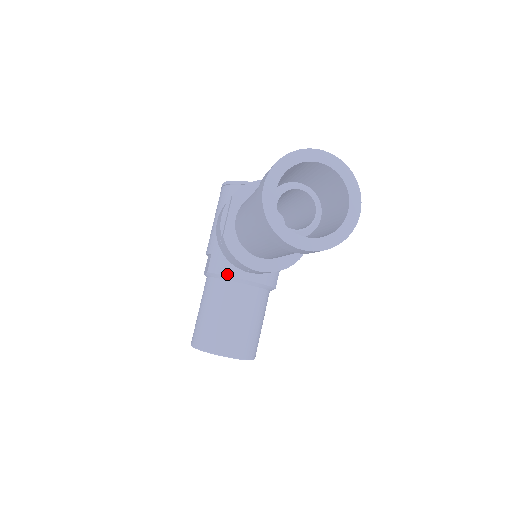
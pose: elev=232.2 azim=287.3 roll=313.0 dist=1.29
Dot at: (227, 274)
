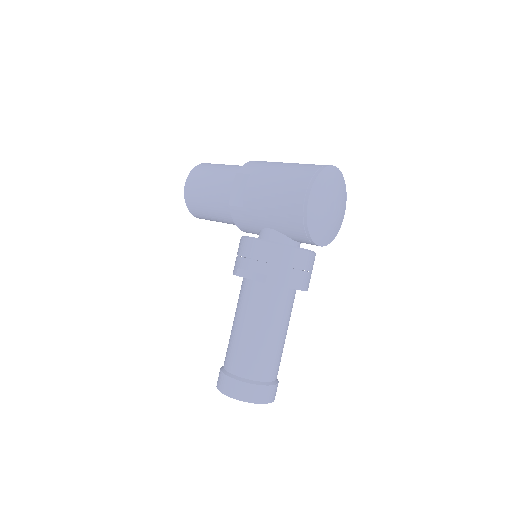
Dot at: (237, 225)
